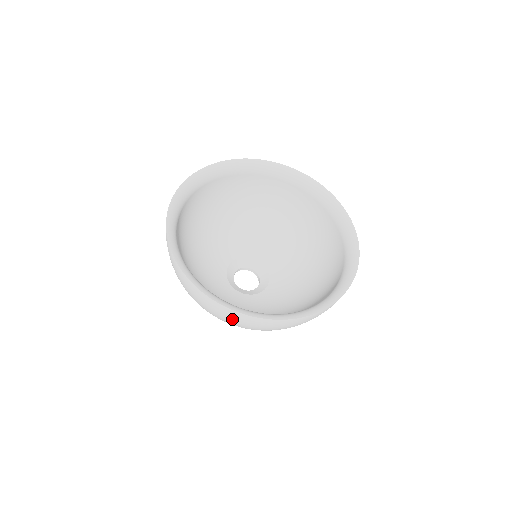
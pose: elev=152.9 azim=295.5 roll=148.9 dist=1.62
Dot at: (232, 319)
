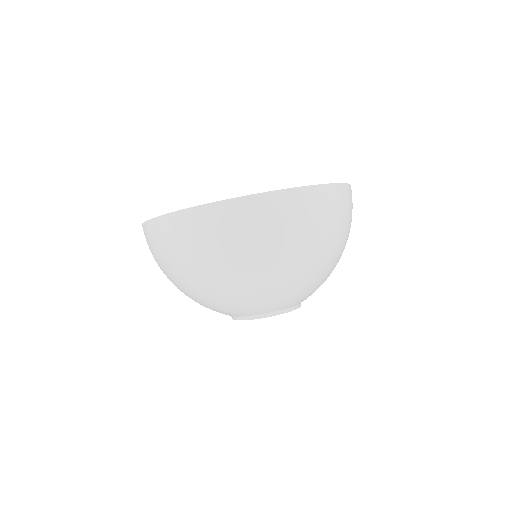
Dot at: (225, 227)
